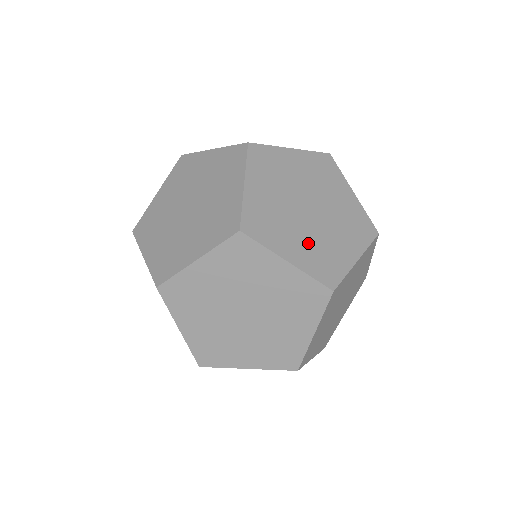
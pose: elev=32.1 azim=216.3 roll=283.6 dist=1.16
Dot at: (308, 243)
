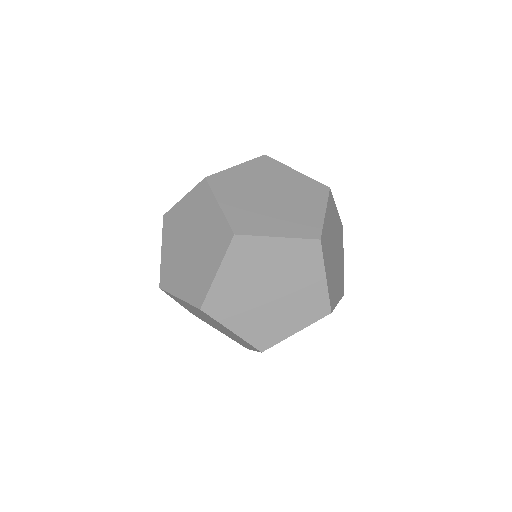
Dot at: (338, 279)
